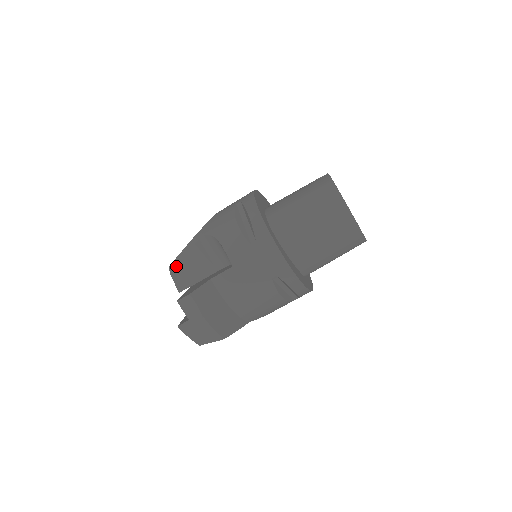
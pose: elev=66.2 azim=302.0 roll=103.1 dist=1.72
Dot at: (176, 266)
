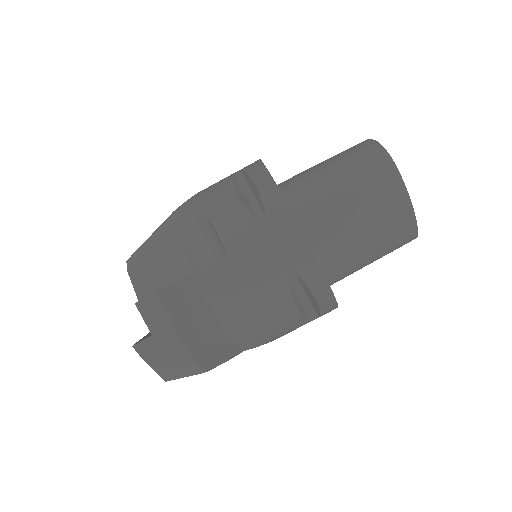
Dot at: (138, 259)
